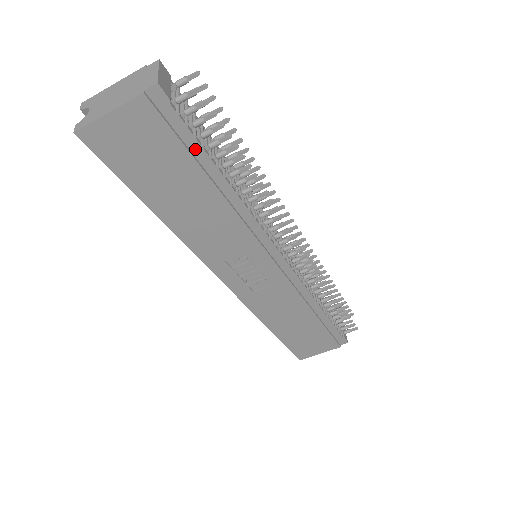
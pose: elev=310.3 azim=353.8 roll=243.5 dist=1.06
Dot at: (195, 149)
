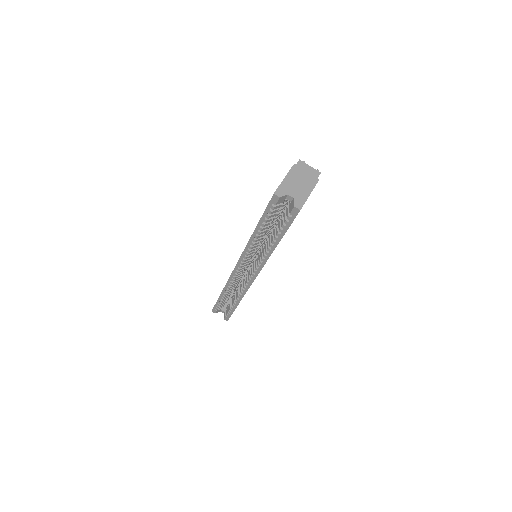
Dot at: occluded
